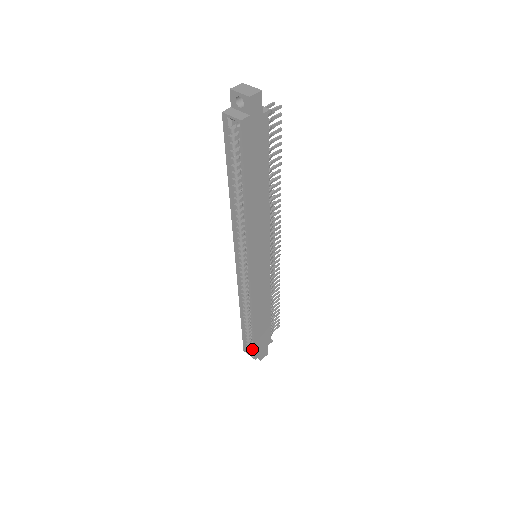
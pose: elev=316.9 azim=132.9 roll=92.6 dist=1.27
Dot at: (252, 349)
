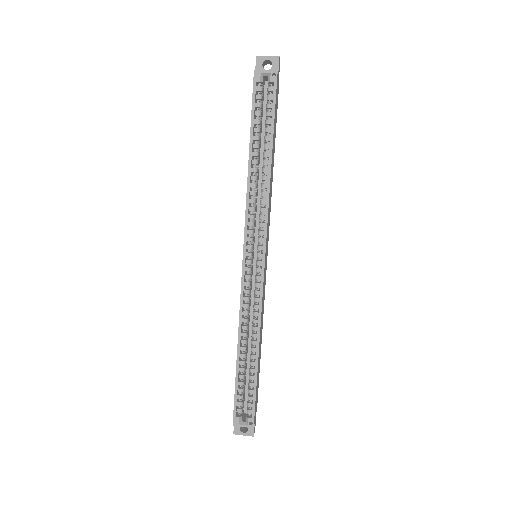
Dot at: (248, 411)
